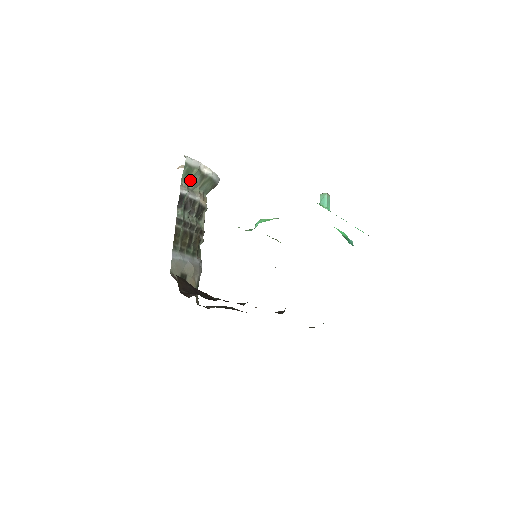
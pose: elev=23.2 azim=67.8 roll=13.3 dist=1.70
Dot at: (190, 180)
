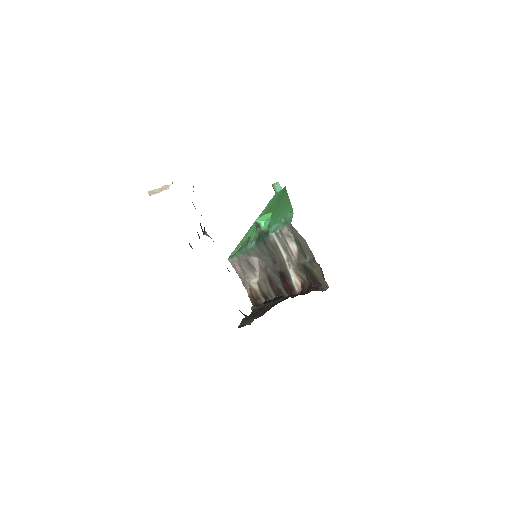
Dot at: occluded
